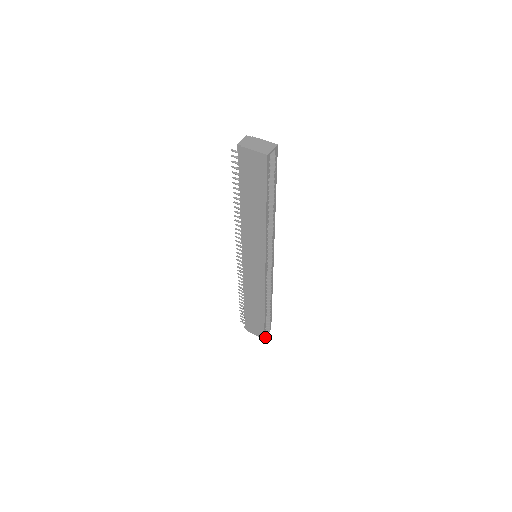
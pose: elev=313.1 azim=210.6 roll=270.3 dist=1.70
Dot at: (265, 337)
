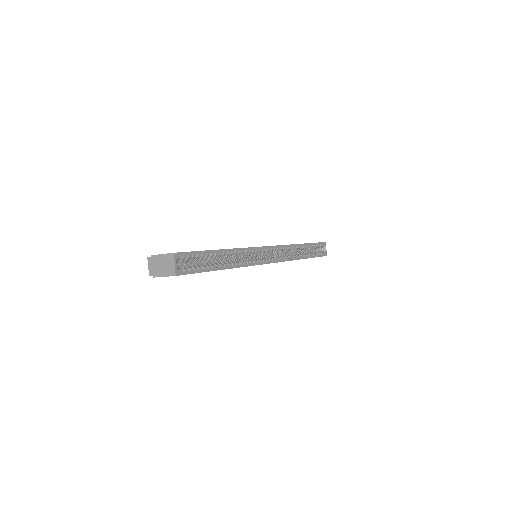
Dot at: (326, 254)
